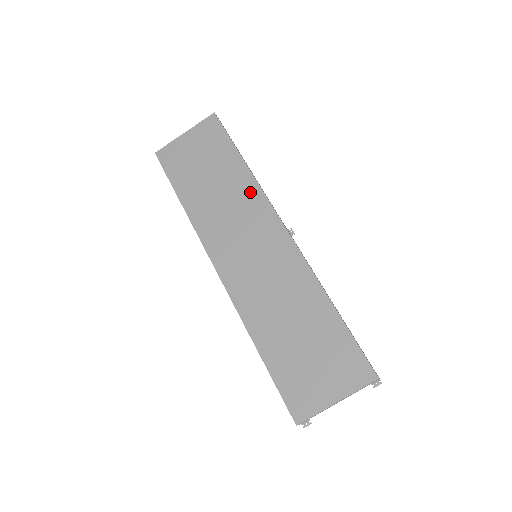
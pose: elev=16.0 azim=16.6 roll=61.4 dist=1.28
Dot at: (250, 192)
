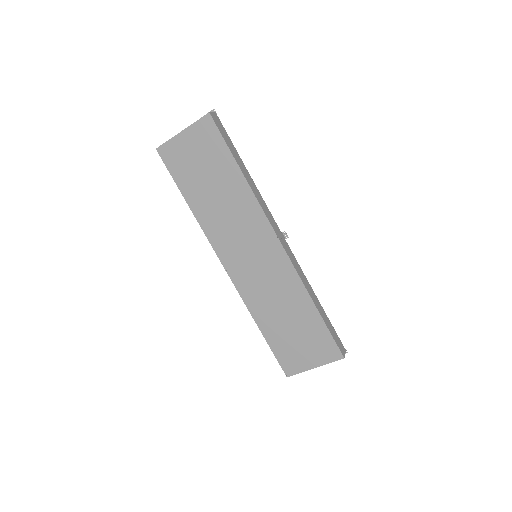
Dot at: (249, 204)
